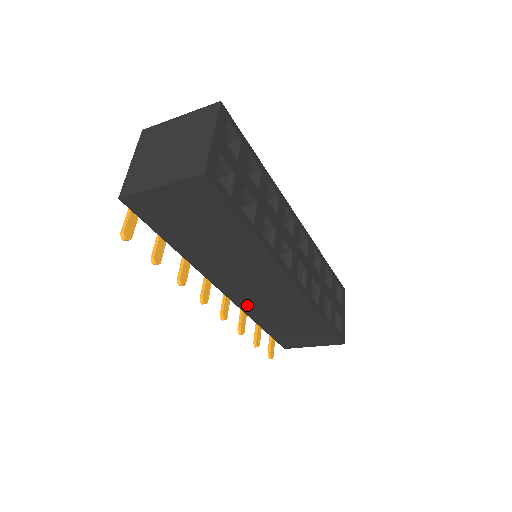
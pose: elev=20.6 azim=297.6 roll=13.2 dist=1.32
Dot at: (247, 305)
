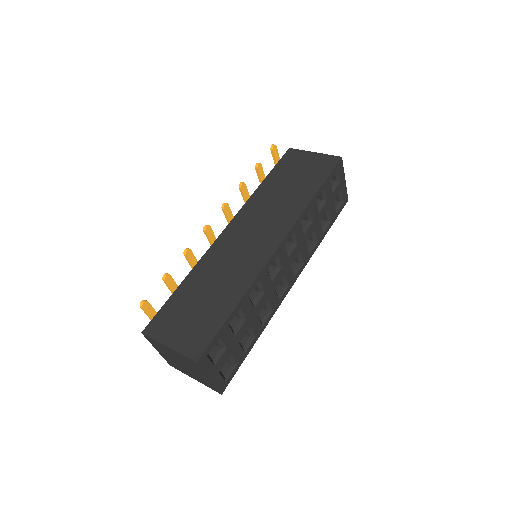
Dot at: occluded
